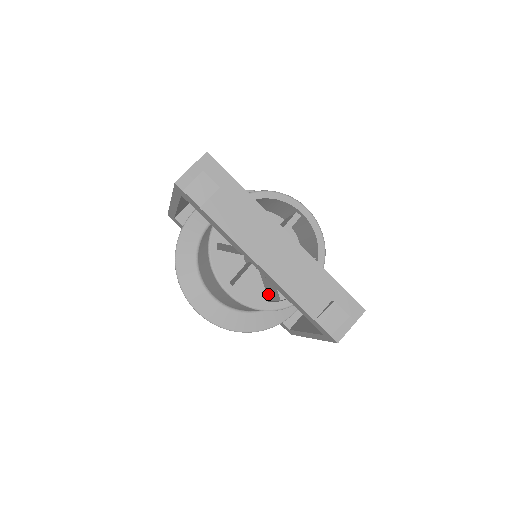
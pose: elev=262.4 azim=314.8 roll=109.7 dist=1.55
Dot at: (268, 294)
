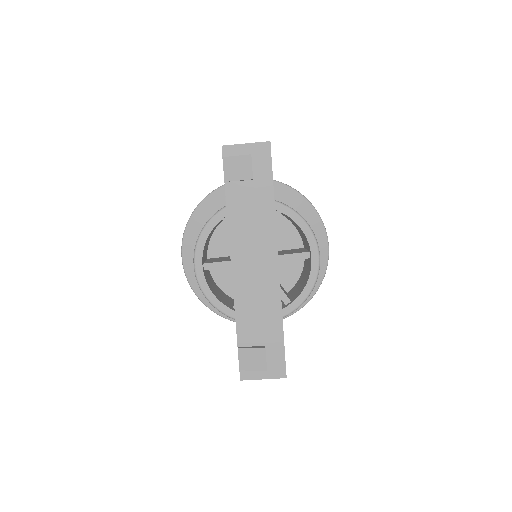
Dot at: occluded
